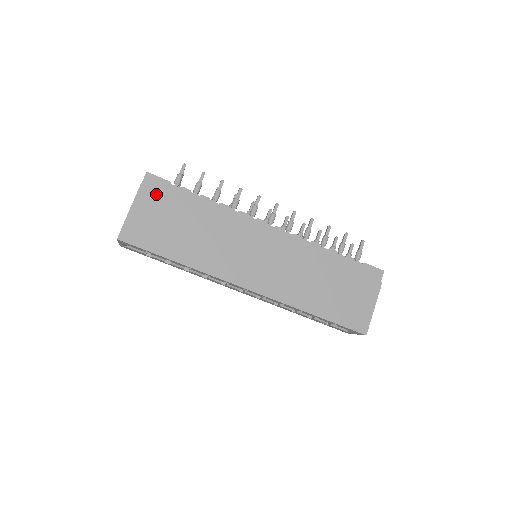
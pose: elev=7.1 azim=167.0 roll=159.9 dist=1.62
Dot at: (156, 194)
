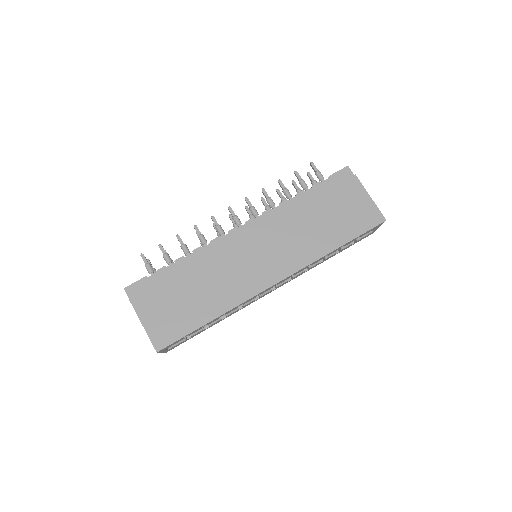
Dot at: (146, 295)
